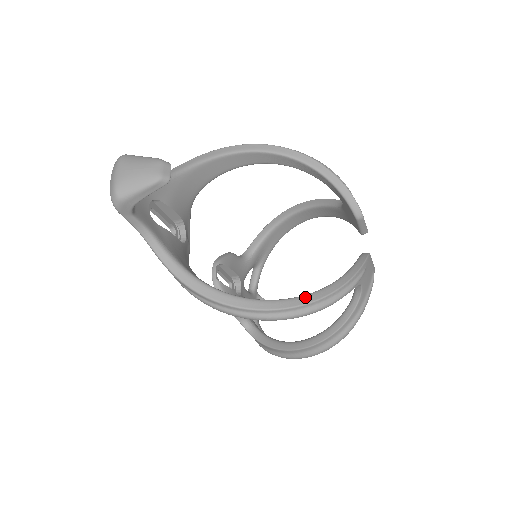
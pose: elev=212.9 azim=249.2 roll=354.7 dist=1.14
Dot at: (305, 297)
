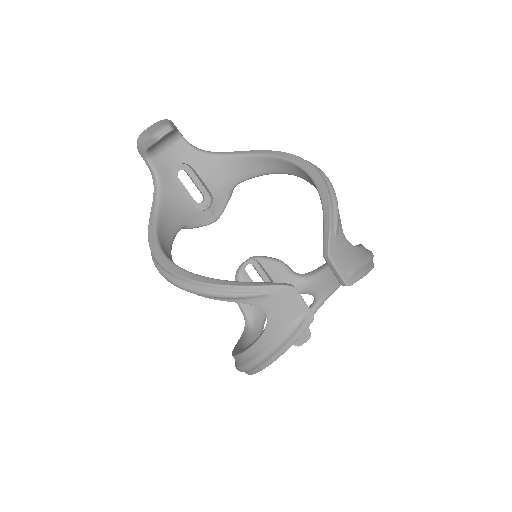
Dot at: (189, 273)
